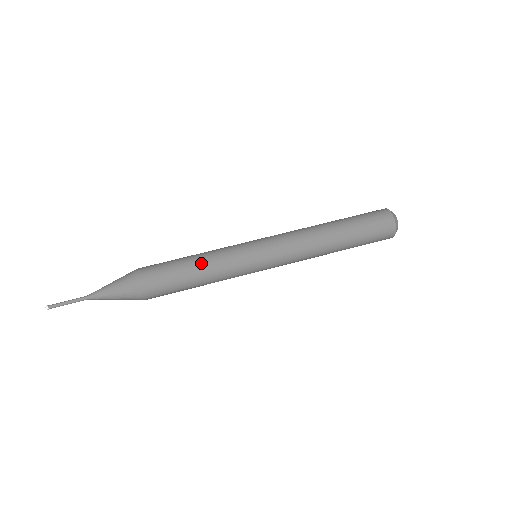
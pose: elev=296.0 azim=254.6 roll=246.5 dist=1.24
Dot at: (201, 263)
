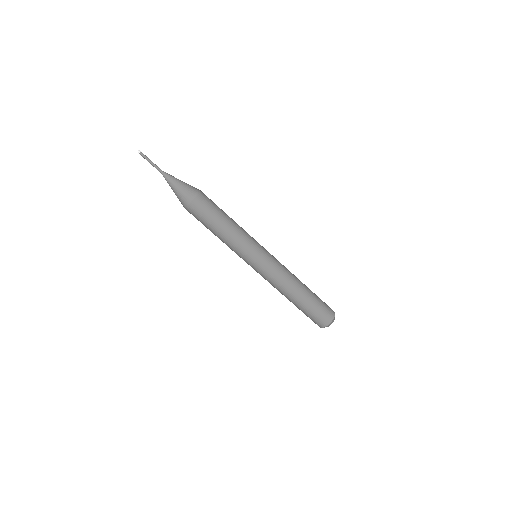
Dot at: (220, 239)
